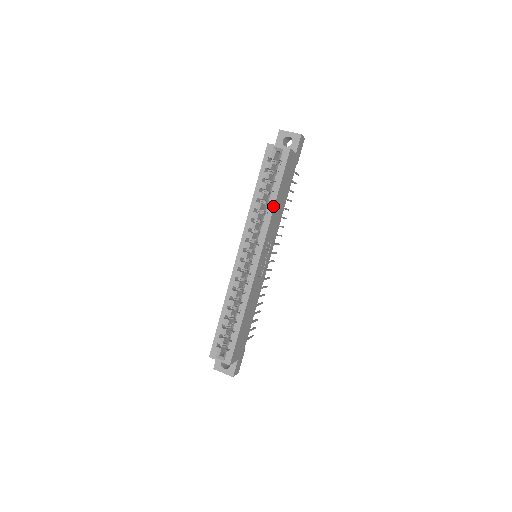
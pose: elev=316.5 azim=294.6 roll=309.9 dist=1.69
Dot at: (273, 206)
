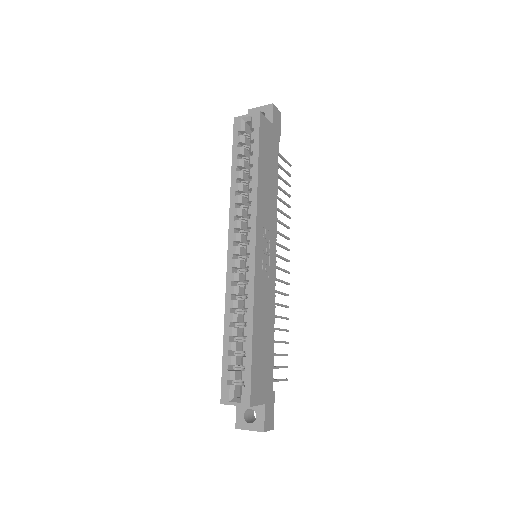
Dot at: (256, 179)
